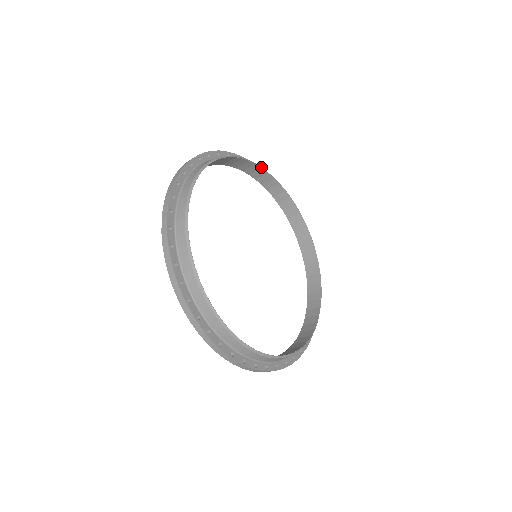
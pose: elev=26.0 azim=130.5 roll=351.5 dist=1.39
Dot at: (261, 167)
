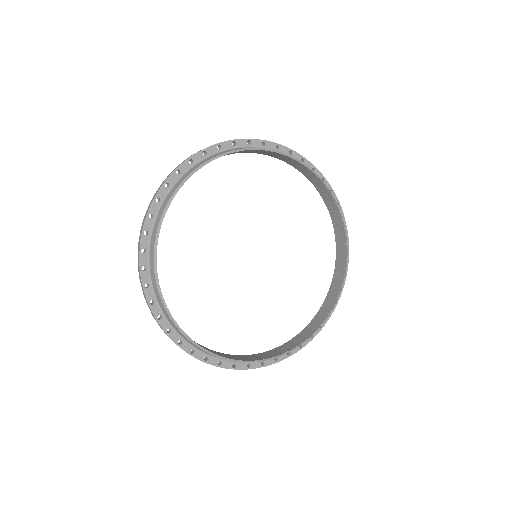
Dot at: (301, 163)
